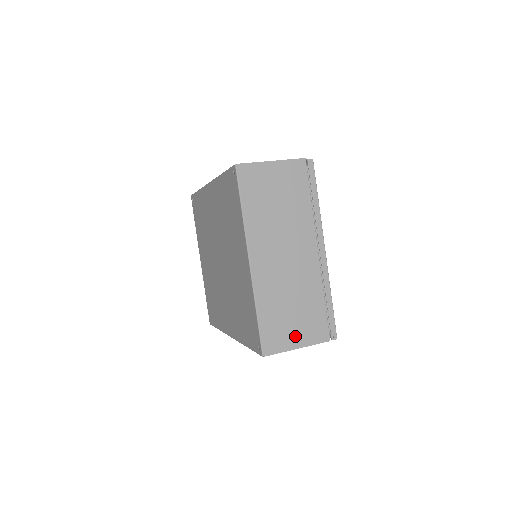
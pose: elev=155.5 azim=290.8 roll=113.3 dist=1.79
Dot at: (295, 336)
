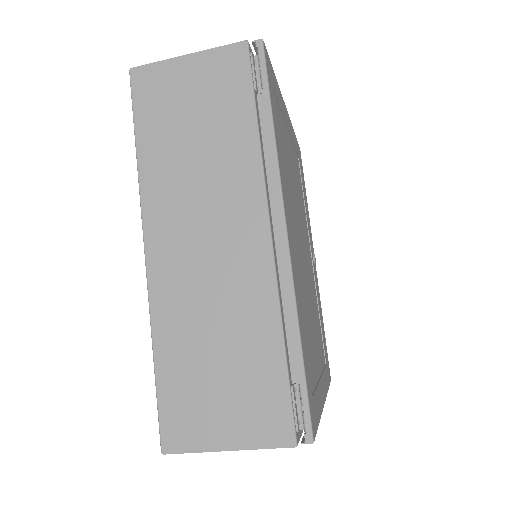
Dot at: occluded
